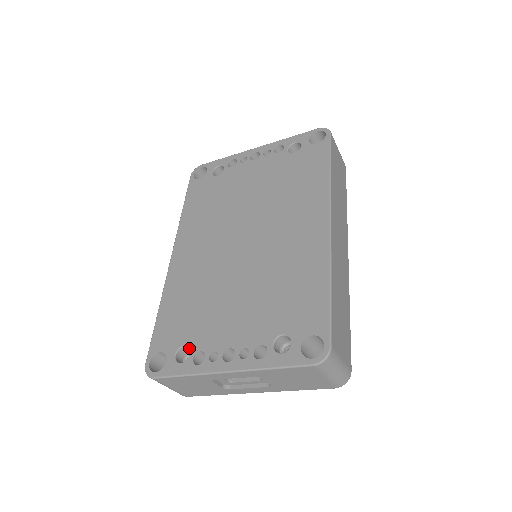
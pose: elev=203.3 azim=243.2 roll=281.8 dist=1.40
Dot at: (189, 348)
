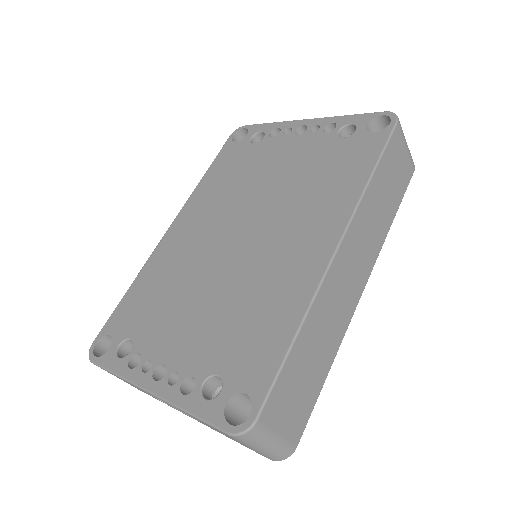
Dot at: occluded
